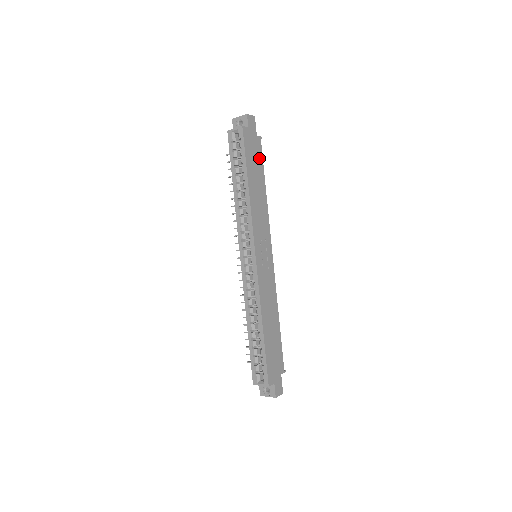
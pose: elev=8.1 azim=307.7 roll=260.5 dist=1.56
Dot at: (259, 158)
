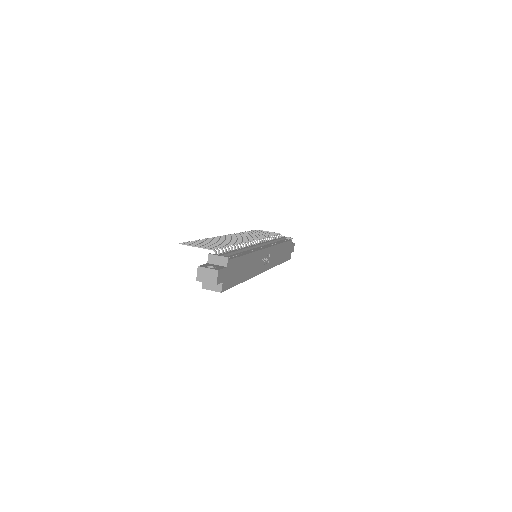
Dot at: (236, 264)
